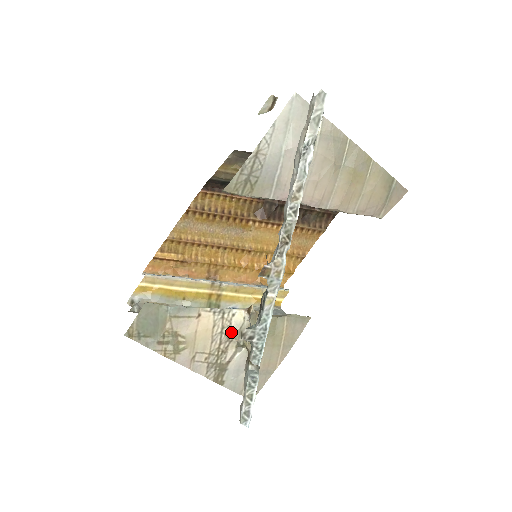
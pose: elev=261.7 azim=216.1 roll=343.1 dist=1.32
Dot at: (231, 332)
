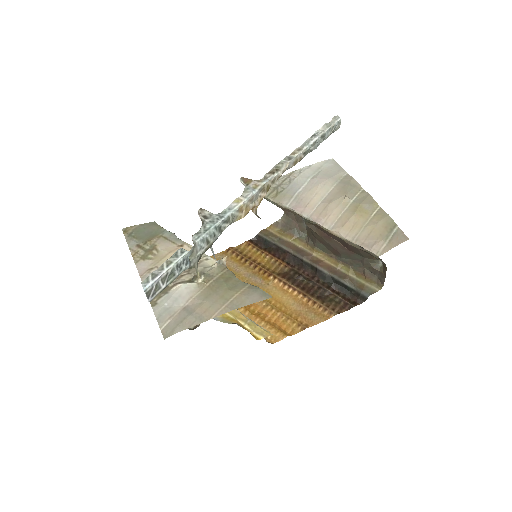
Dot at: occluded
